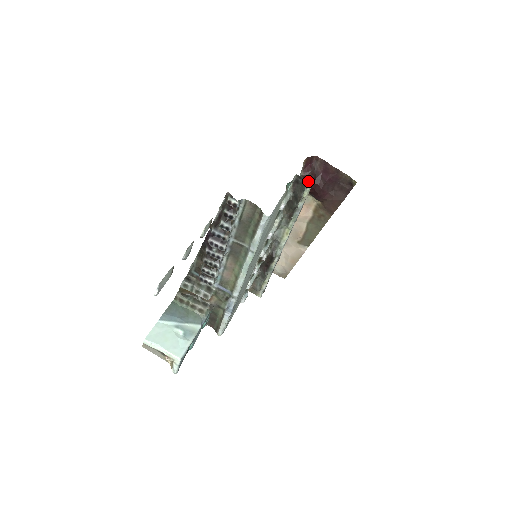
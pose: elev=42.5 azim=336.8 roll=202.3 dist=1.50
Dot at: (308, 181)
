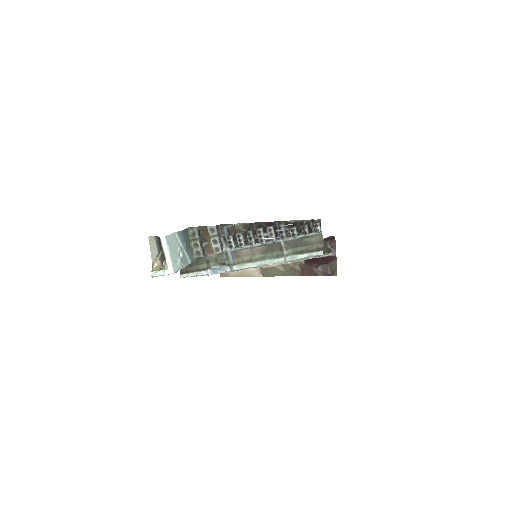
Dot at: occluded
